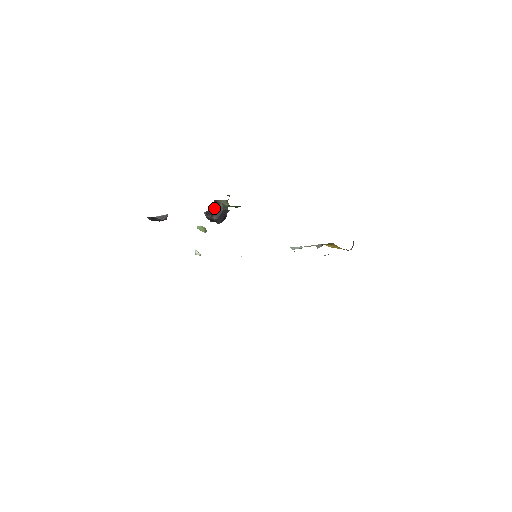
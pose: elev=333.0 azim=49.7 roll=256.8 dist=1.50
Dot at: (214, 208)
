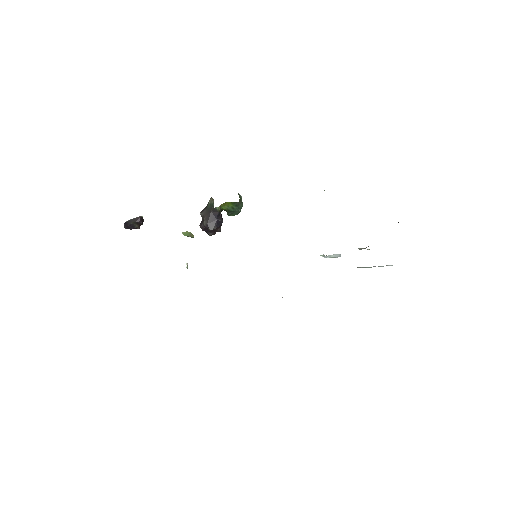
Dot at: (203, 212)
